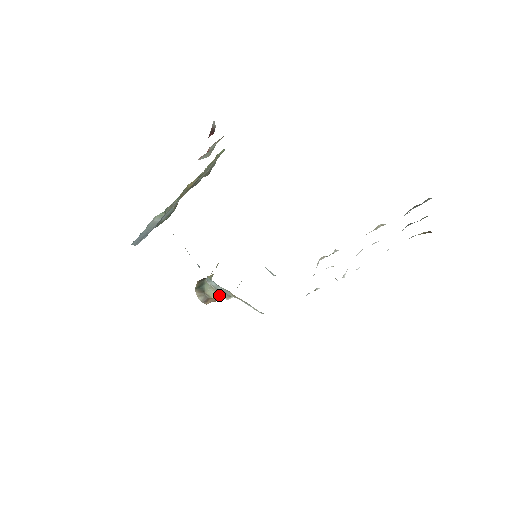
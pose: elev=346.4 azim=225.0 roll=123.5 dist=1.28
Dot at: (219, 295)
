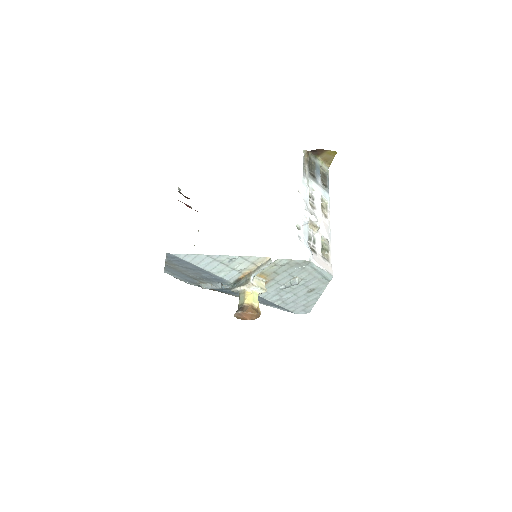
Dot at: (247, 296)
